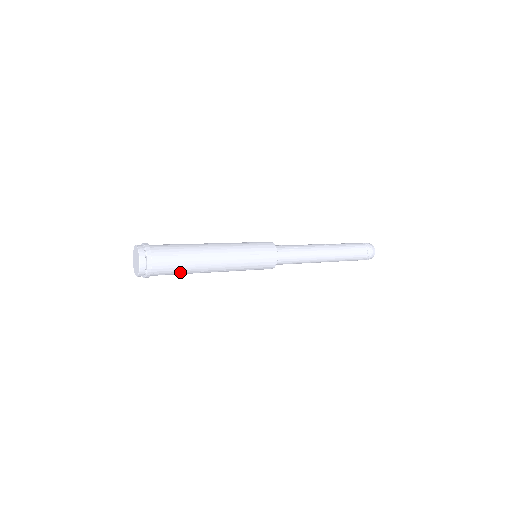
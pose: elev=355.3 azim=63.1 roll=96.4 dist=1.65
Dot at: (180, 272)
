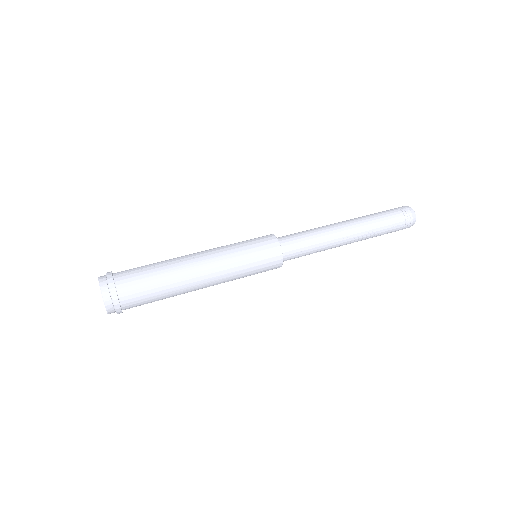
Dot at: occluded
